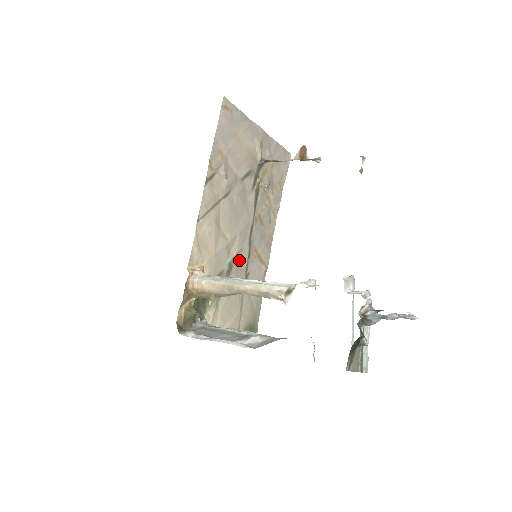
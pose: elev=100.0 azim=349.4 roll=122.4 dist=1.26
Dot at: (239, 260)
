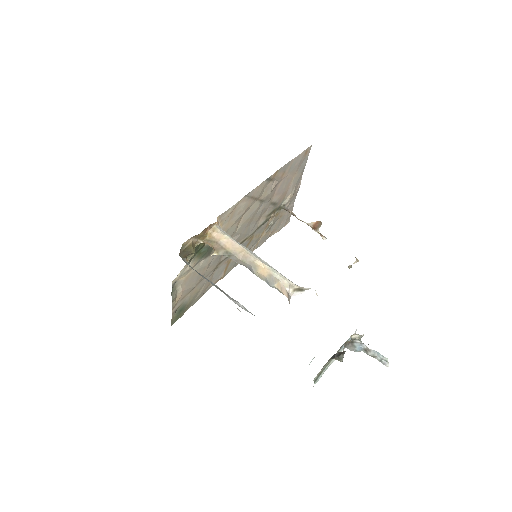
Dot at: occluded
